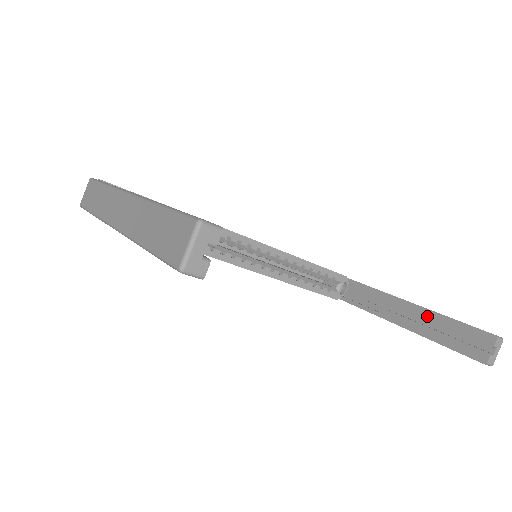
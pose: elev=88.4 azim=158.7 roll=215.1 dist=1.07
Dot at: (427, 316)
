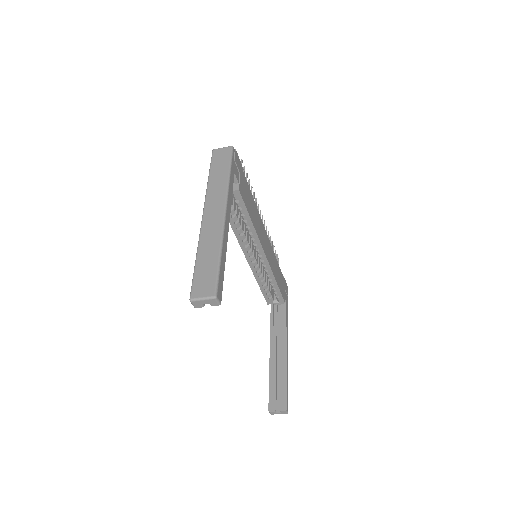
Dot at: (282, 366)
